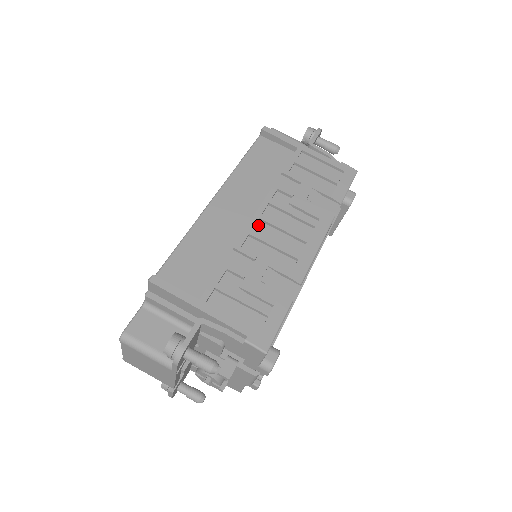
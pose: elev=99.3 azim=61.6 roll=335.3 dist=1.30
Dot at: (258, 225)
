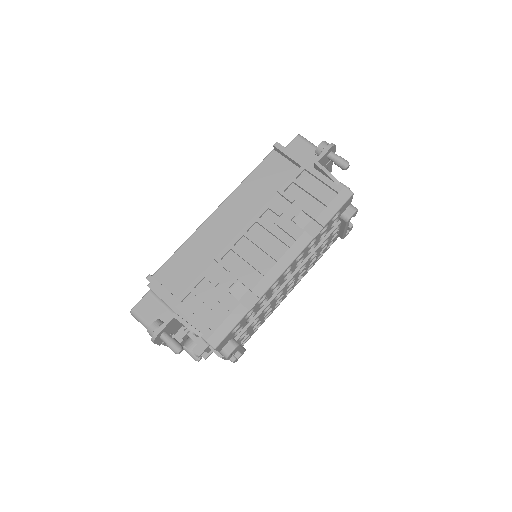
Dot at: (242, 240)
